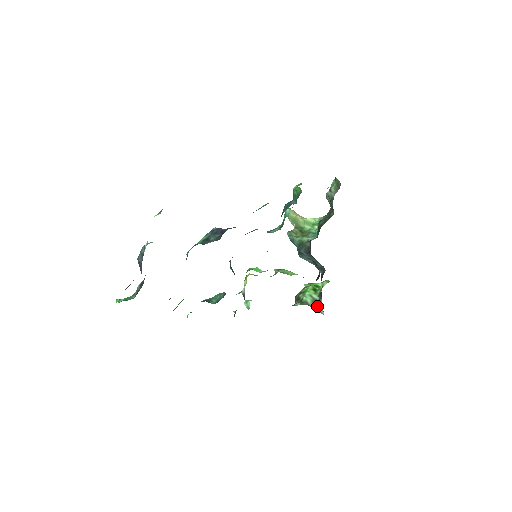
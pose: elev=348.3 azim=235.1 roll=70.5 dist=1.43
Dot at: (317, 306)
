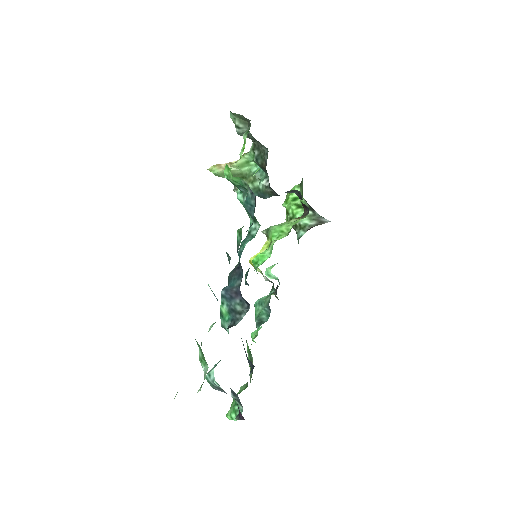
Dot at: (318, 220)
